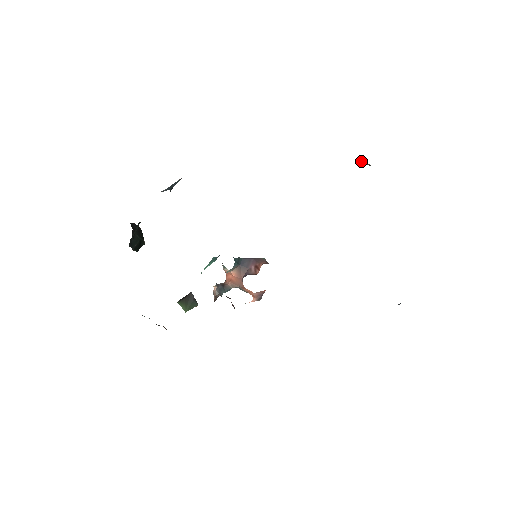
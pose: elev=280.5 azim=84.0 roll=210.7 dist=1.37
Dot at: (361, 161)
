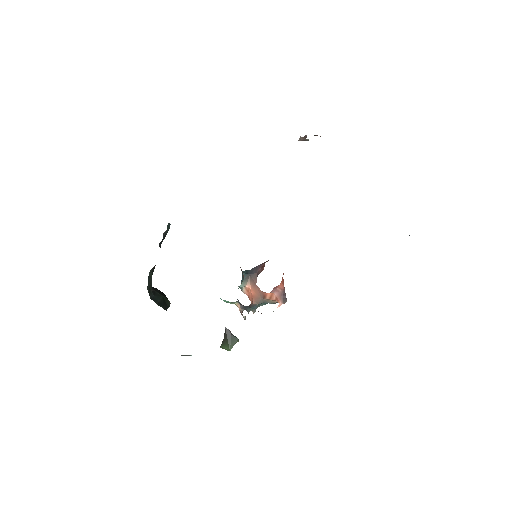
Dot at: occluded
